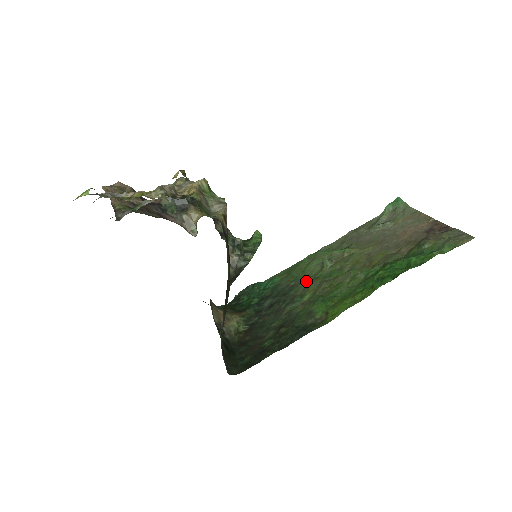
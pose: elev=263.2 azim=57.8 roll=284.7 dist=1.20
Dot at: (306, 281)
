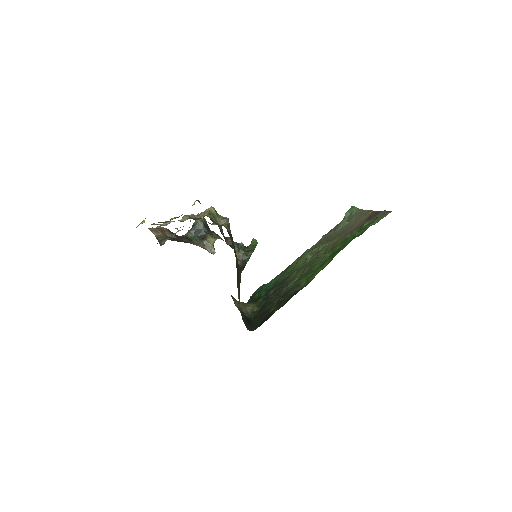
Dot at: (296, 271)
